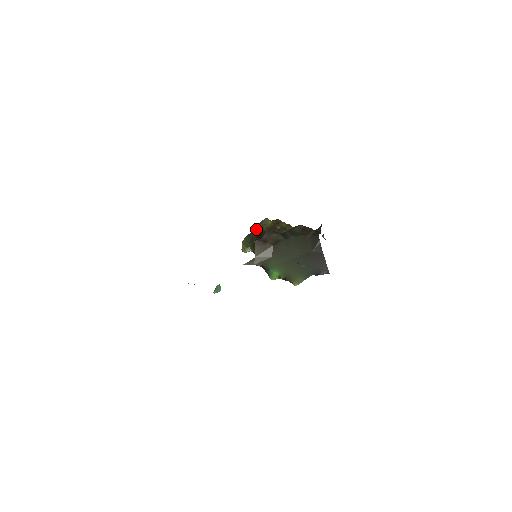
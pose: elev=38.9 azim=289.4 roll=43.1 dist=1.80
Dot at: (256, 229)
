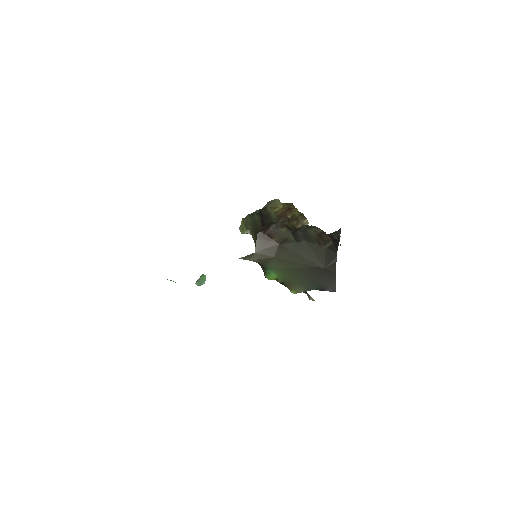
Dot at: (262, 210)
